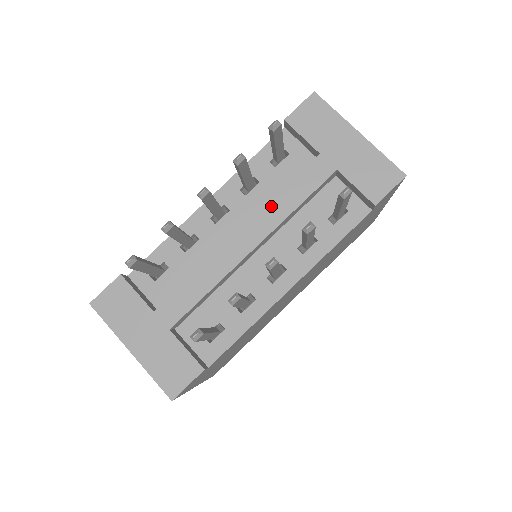
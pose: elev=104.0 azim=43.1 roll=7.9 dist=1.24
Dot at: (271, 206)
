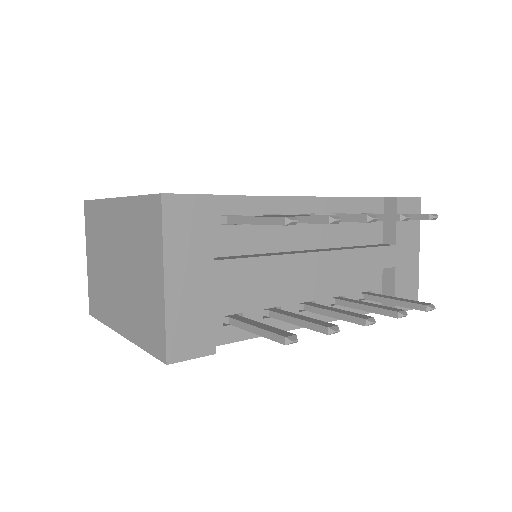
Dot at: (350, 253)
